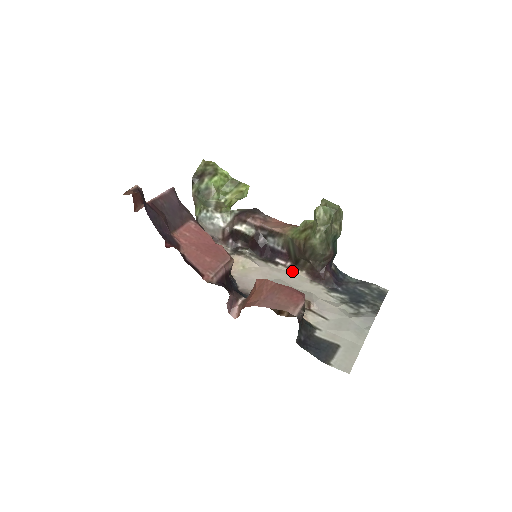
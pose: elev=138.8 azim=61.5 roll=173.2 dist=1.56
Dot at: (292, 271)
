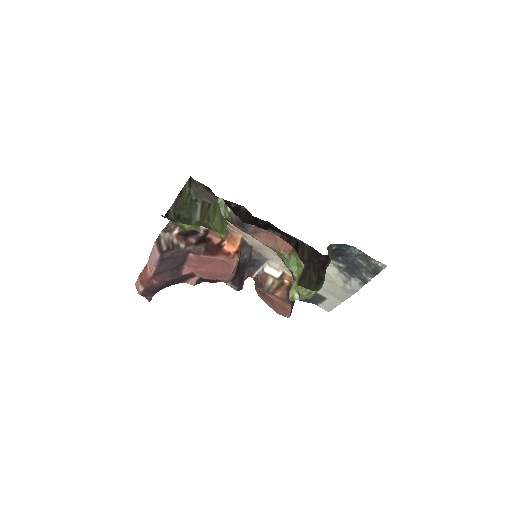
Dot at: (297, 239)
